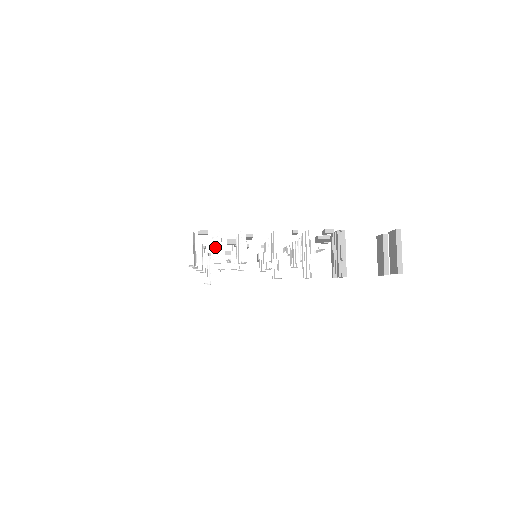
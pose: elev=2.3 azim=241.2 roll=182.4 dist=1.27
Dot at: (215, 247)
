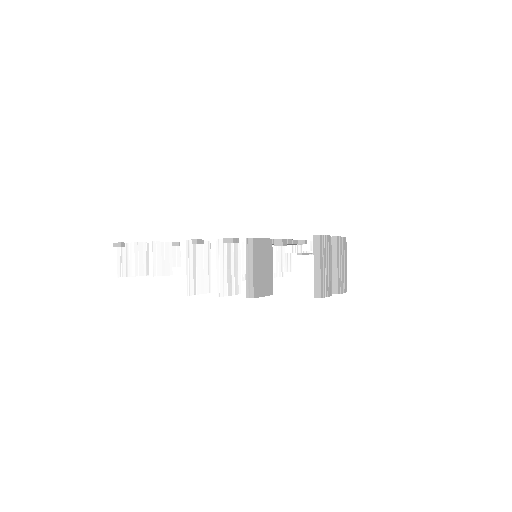
Dot at: (135, 259)
